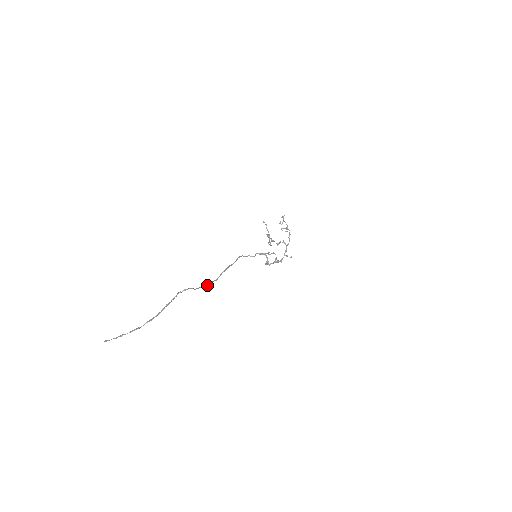
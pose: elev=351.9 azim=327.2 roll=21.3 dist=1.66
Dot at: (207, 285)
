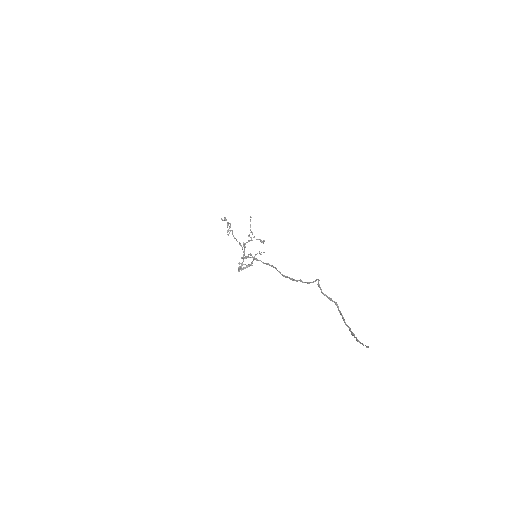
Dot at: (298, 280)
